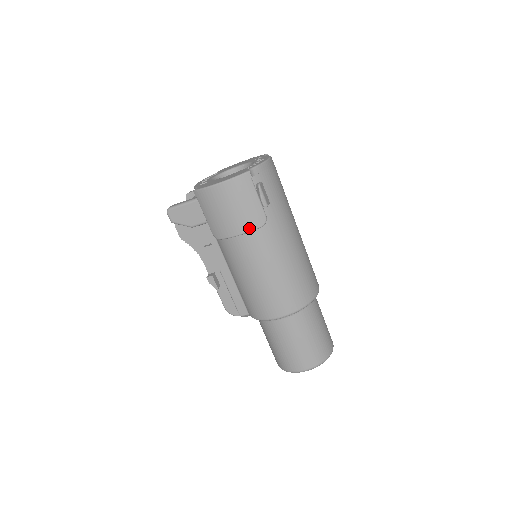
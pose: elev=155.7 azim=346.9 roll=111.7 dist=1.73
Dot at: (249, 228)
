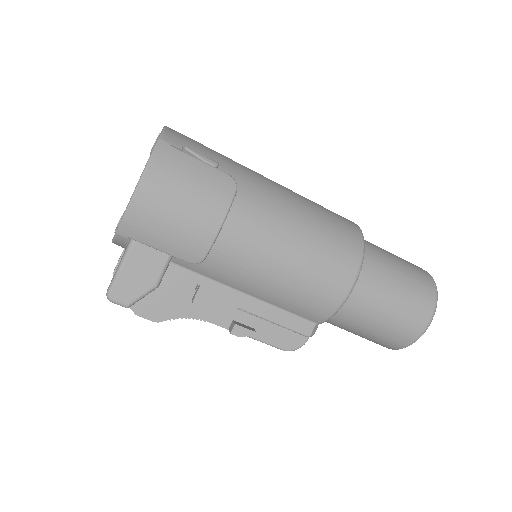
Dot at: (225, 205)
